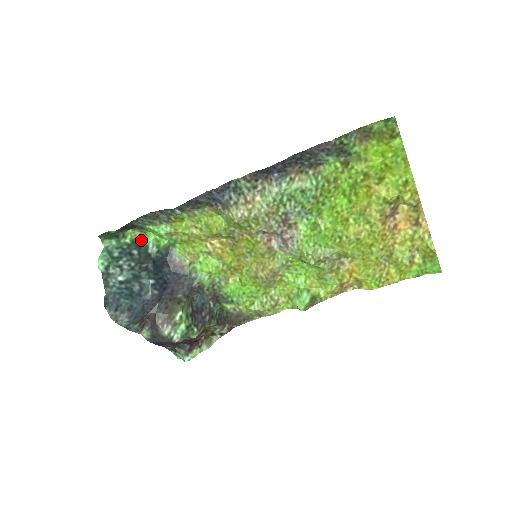
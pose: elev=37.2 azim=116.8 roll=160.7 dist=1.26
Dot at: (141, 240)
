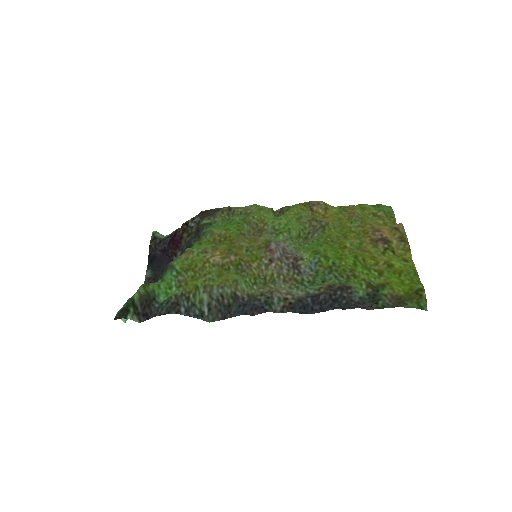
Dot at: (143, 285)
